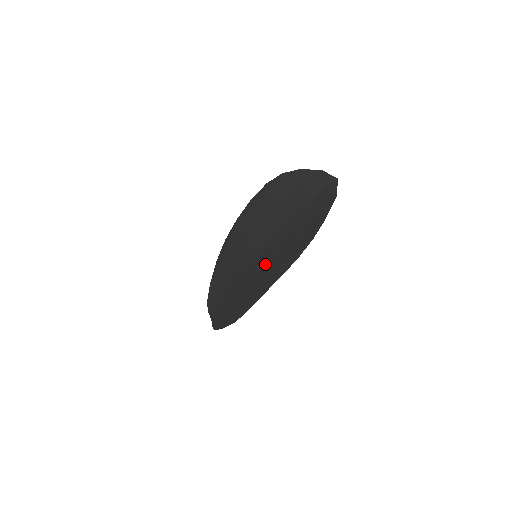
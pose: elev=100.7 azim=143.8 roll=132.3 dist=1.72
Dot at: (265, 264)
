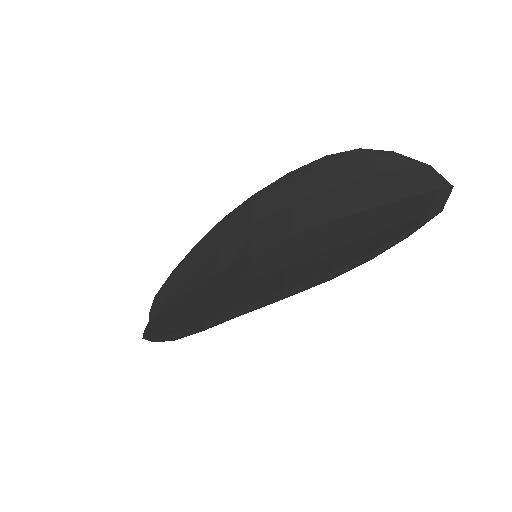
Dot at: (264, 271)
